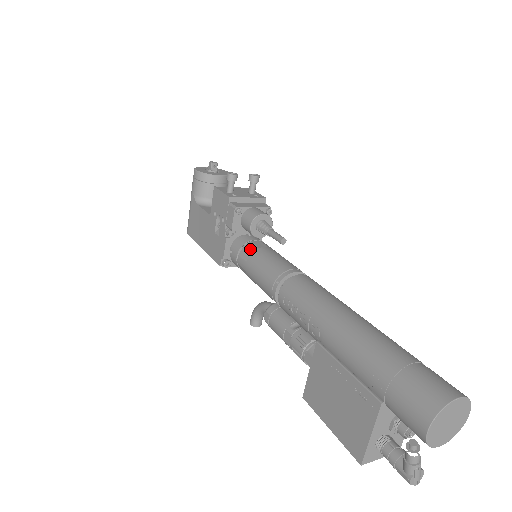
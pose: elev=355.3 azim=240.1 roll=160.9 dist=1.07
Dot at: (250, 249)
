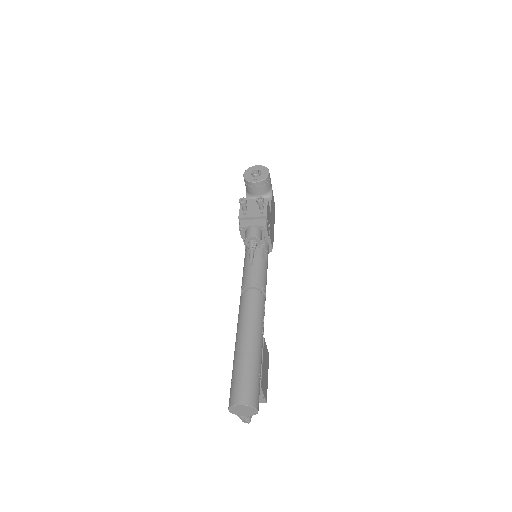
Dot at: (247, 255)
